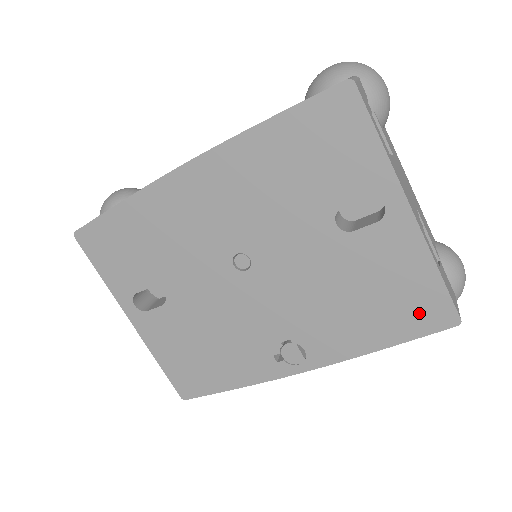
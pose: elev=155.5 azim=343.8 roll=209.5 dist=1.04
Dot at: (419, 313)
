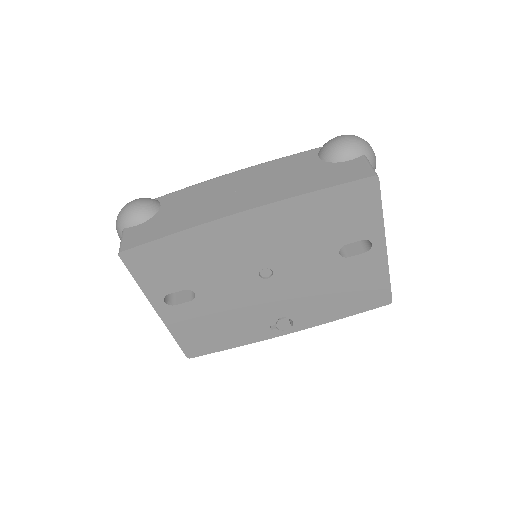
Dot at: (371, 299)
